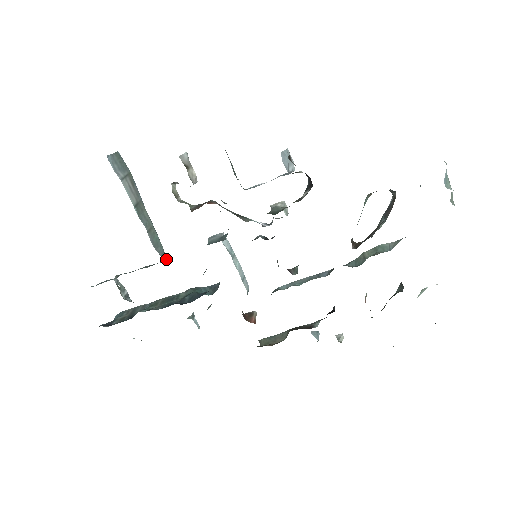
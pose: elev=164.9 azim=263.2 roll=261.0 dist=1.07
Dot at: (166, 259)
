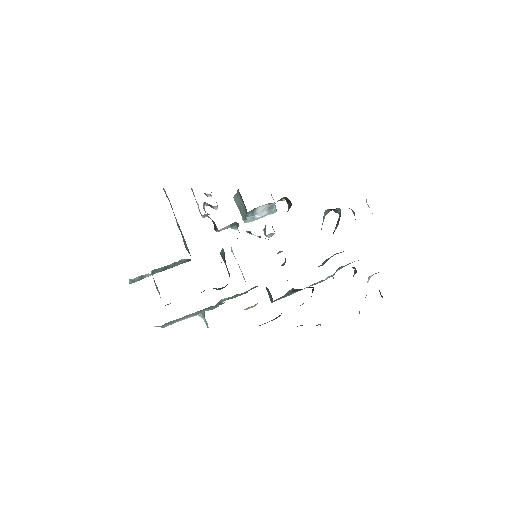
Dot at: occluded
